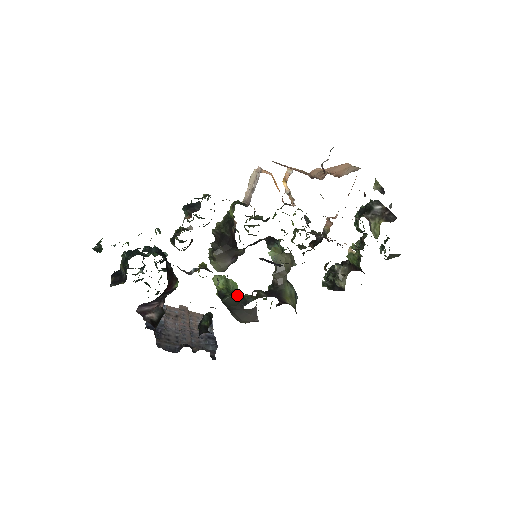
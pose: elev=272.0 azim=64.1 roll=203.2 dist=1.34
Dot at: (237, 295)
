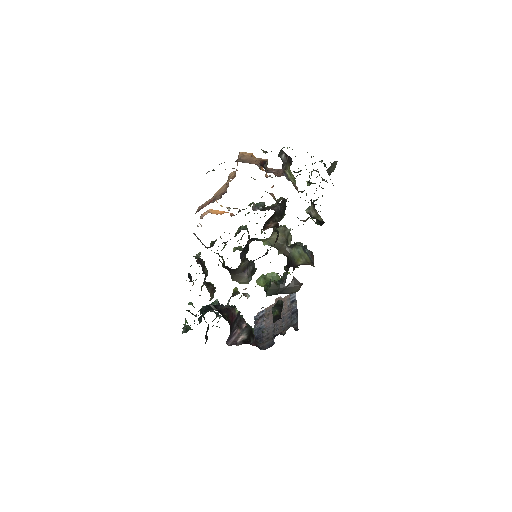
Dot at: (272, 285)
